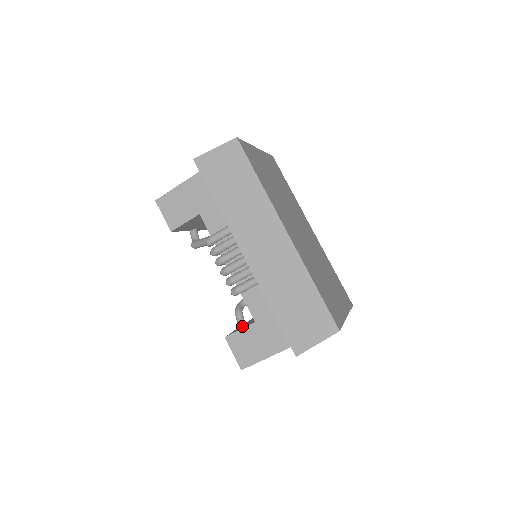
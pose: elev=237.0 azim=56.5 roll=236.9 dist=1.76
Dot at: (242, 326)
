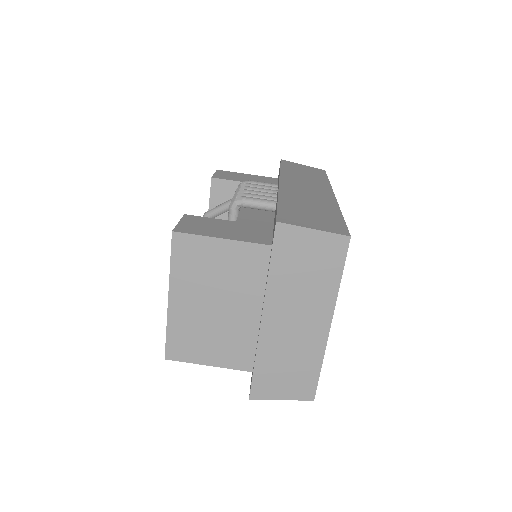
Dot at: occluded
